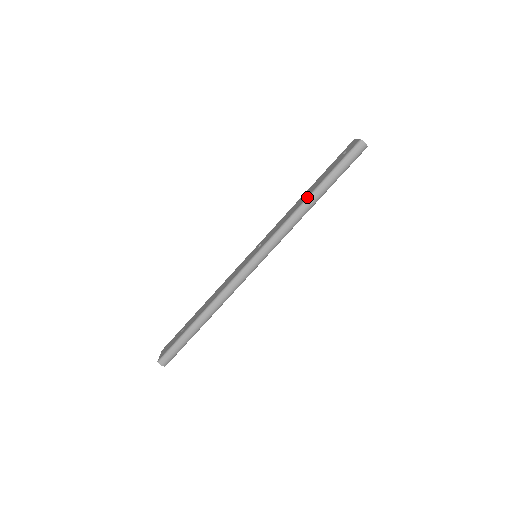
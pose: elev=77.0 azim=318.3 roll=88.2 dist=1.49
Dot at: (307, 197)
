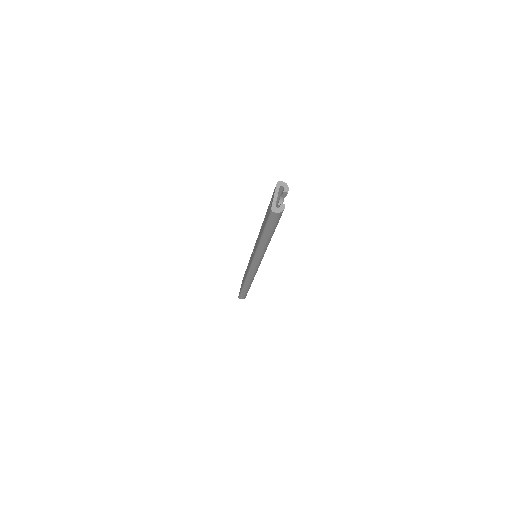
Dot at: (259, 241)
